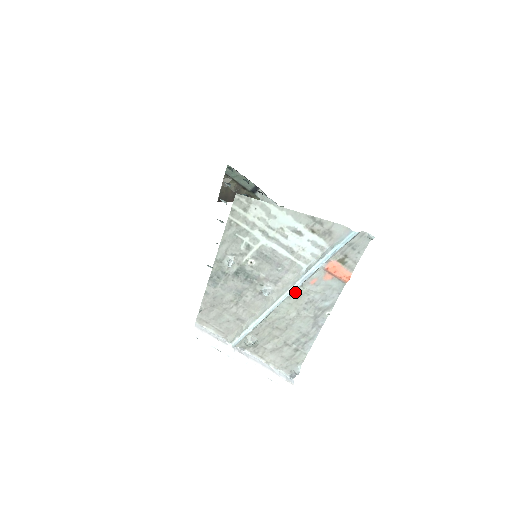
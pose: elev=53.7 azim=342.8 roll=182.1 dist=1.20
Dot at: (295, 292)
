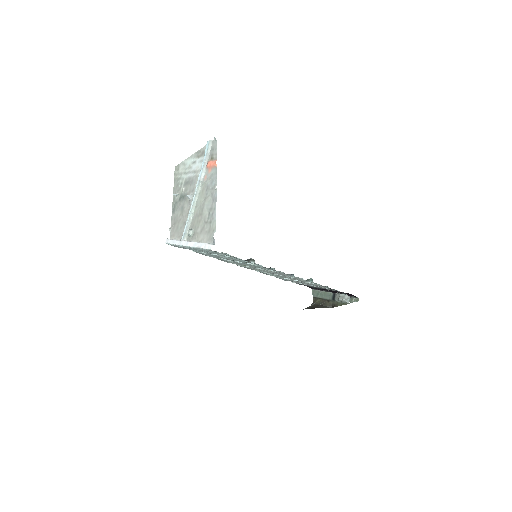
Dot at: (201, 189)
